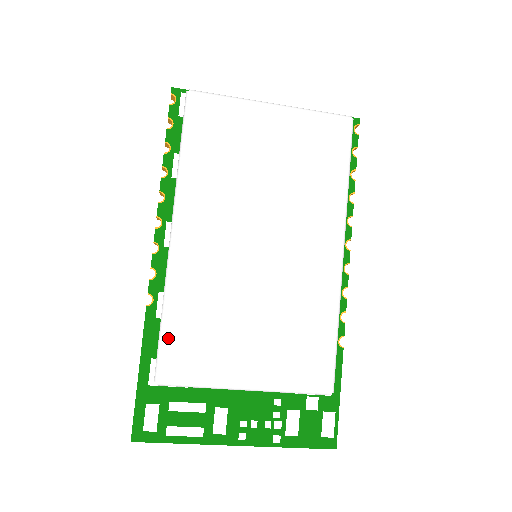
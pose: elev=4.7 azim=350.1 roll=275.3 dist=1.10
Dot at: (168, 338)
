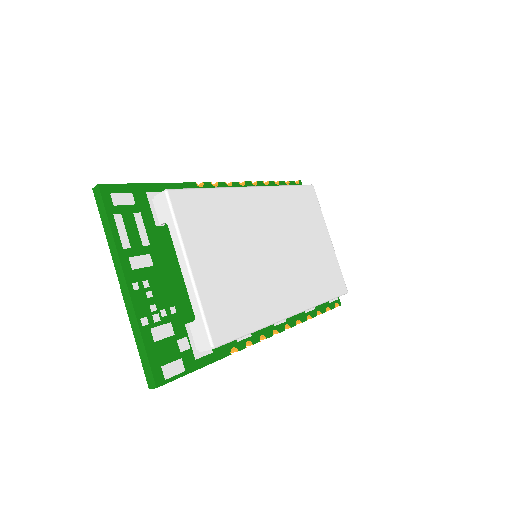
Dot at: (199, 195)
